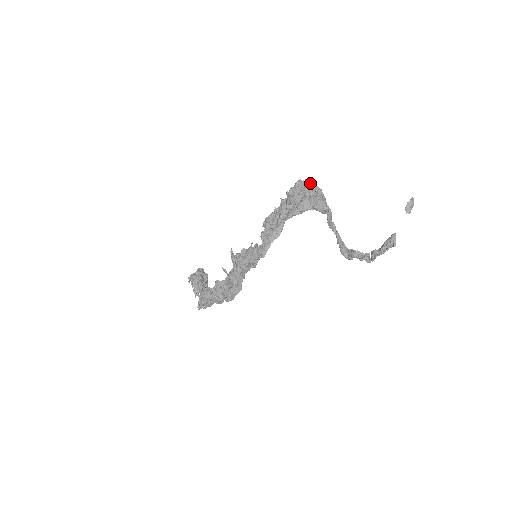
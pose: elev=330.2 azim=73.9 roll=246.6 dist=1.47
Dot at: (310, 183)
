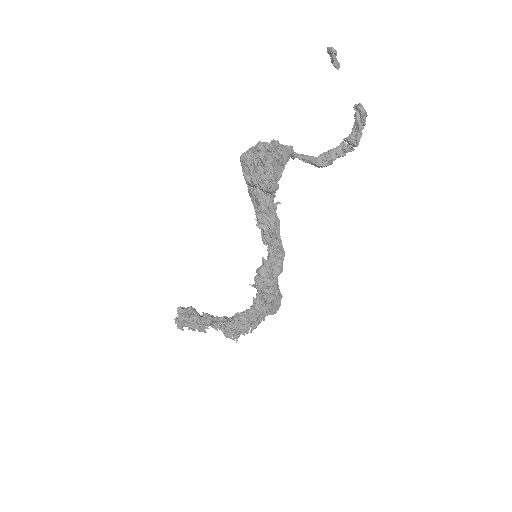
Dot at: (268, 149)
